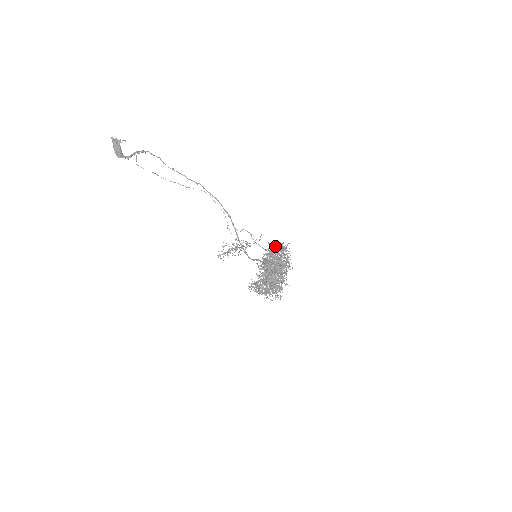
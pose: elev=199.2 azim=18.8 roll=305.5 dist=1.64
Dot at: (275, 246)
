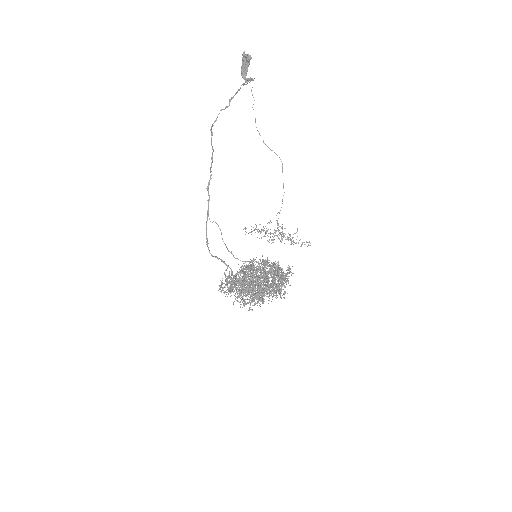
Dot at: occluded
